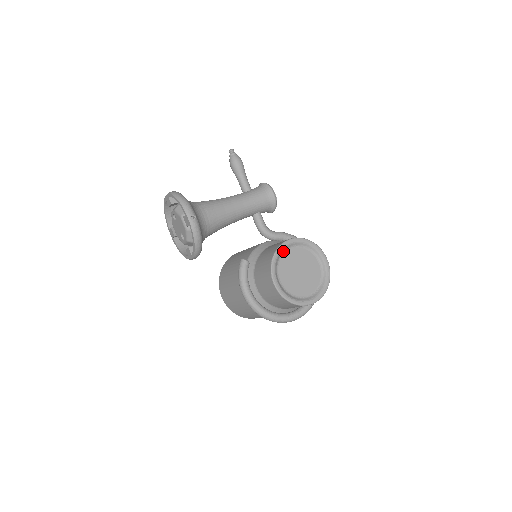
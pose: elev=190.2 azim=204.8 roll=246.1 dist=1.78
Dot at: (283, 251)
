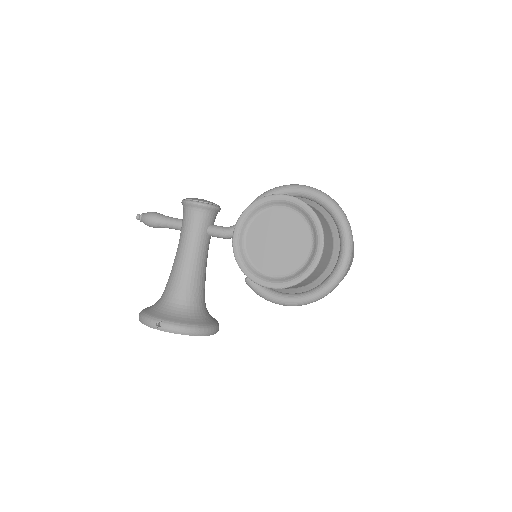
Dot at: (242, 249)
